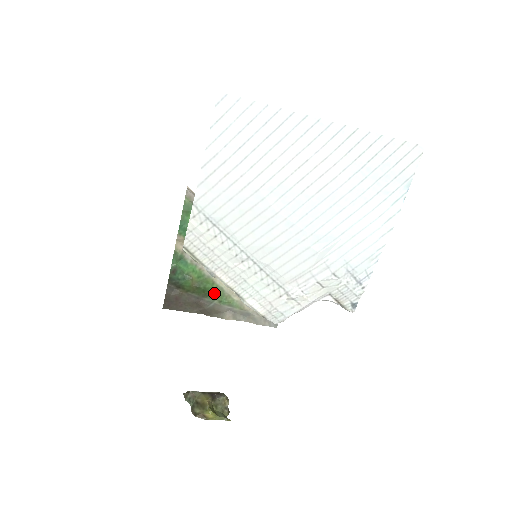
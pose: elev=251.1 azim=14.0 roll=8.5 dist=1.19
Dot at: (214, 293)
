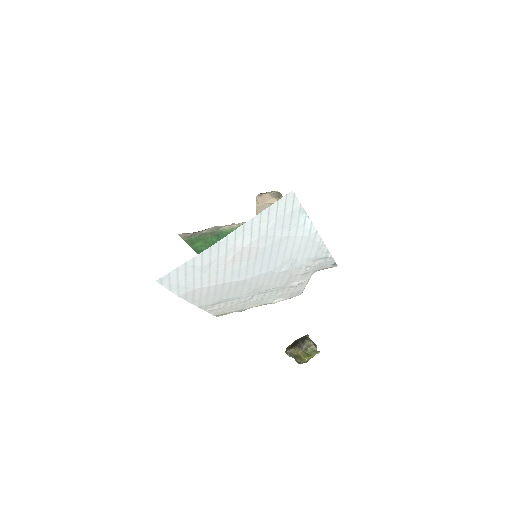
Dot at: occluded
